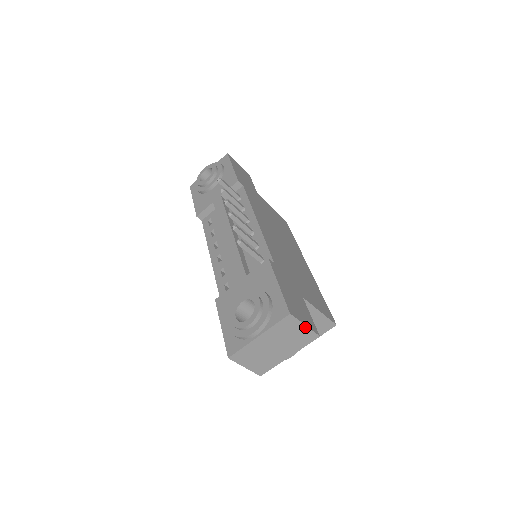
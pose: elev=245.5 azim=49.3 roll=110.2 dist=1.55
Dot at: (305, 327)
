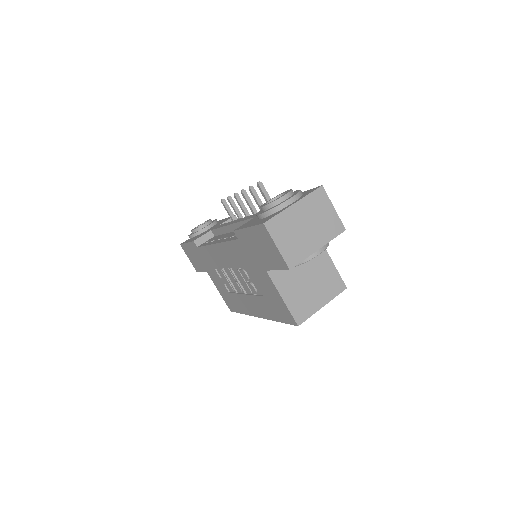
Dot at: (334, 211)
